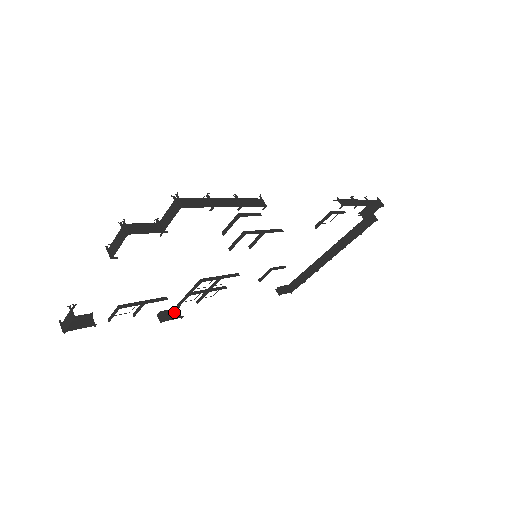
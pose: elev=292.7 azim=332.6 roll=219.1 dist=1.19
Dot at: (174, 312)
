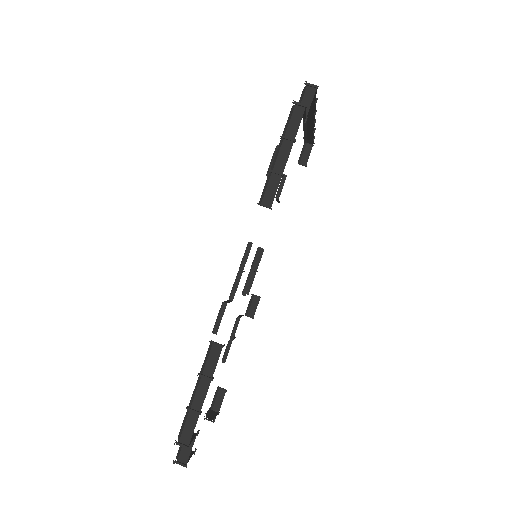
Dot at: (252, 300)
